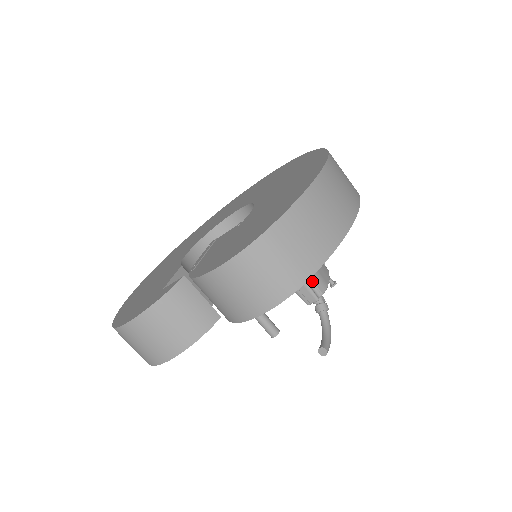
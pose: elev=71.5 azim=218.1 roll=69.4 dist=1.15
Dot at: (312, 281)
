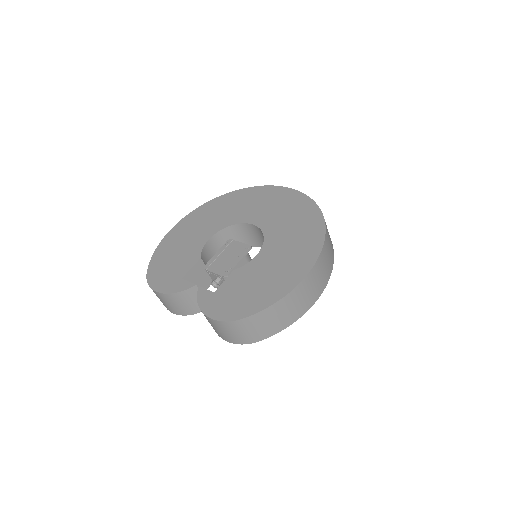
Dot at: occluded
